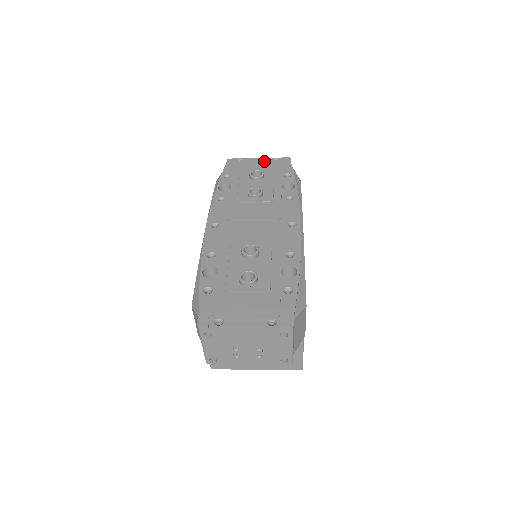
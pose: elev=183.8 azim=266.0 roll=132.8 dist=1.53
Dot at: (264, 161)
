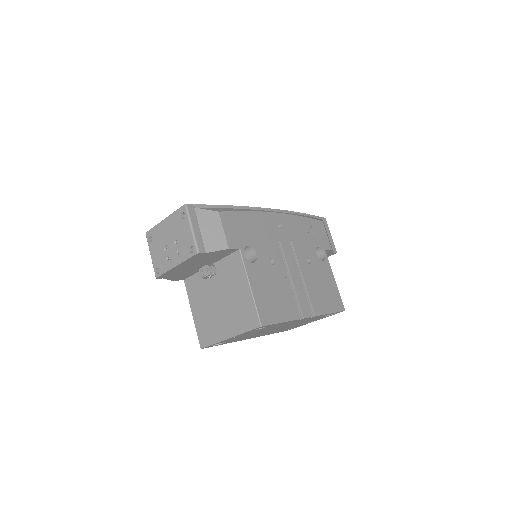
Dot at: occluded
